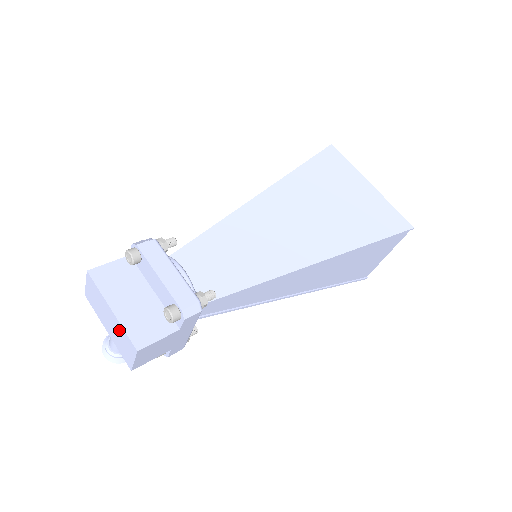
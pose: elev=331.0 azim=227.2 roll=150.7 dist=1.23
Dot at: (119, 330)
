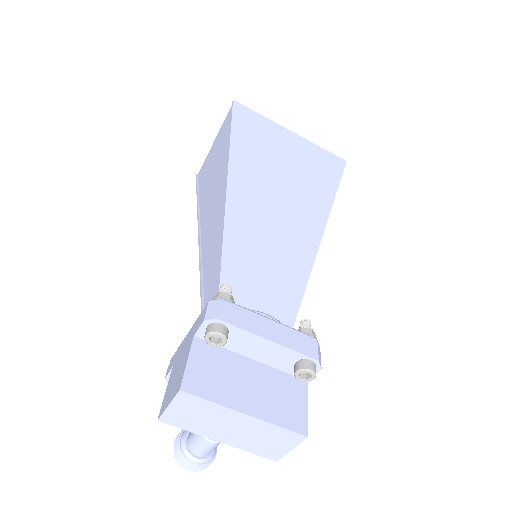
Dot at: (262, 430)
